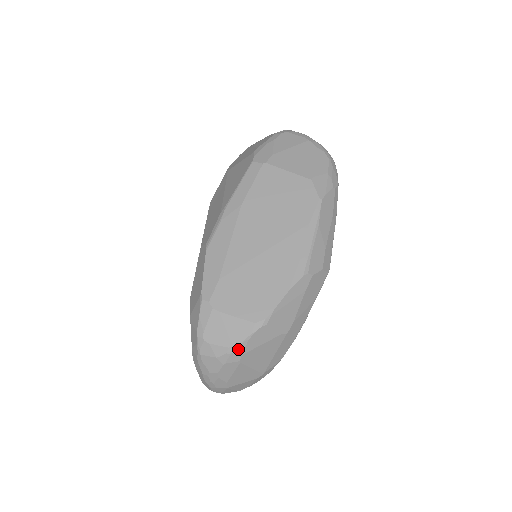
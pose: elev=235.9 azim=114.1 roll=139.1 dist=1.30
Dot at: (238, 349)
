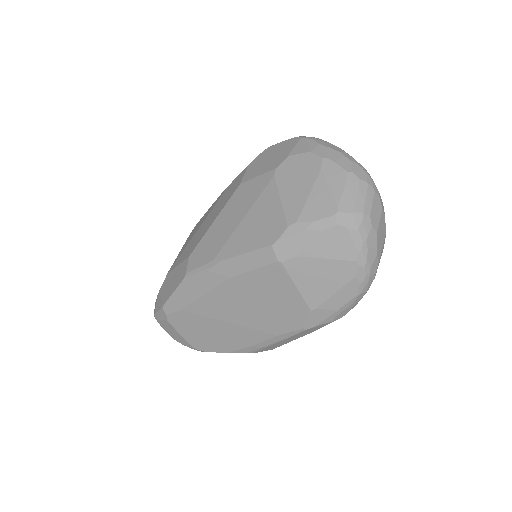
Dot at: (178, 341)
